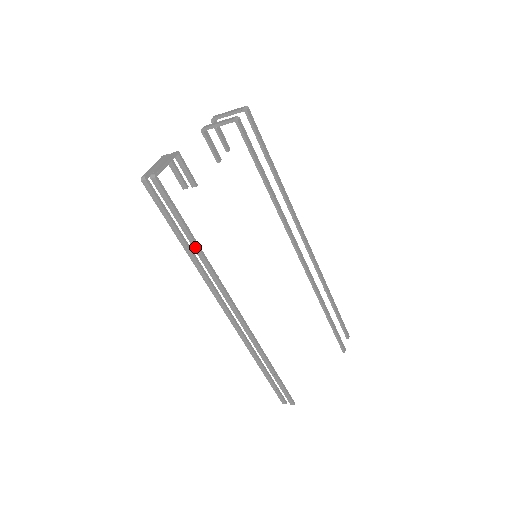
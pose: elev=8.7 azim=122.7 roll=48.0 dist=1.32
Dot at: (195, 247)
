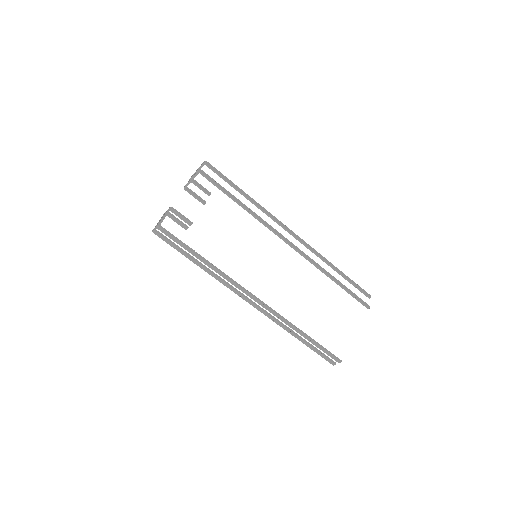
Dot at: (205, 262)
